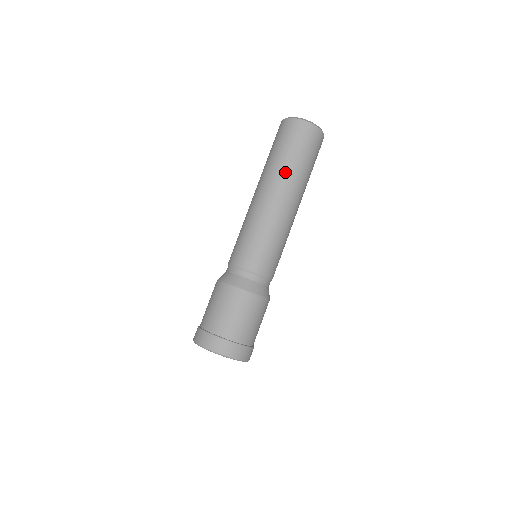
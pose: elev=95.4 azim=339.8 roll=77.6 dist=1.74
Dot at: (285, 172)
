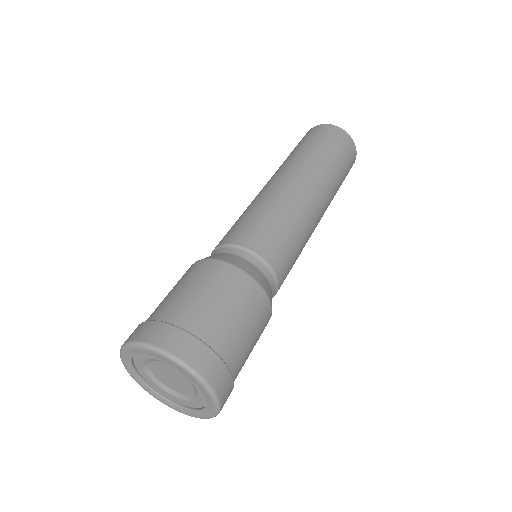
Dot at: (281, 165)
